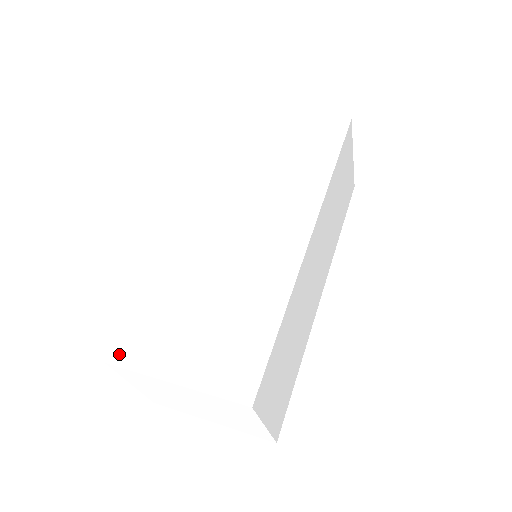
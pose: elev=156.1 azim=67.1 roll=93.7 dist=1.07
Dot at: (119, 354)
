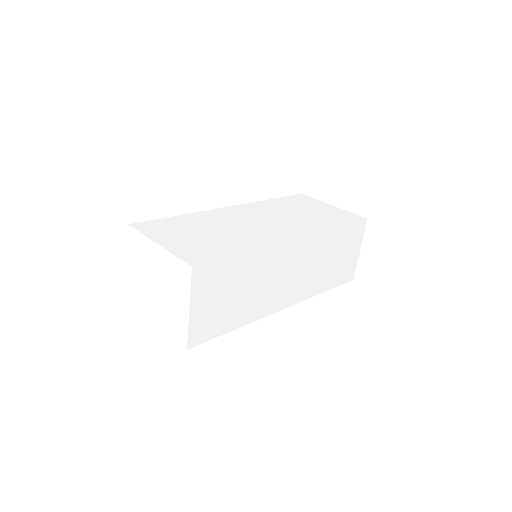
Dot at: (139, 225)
